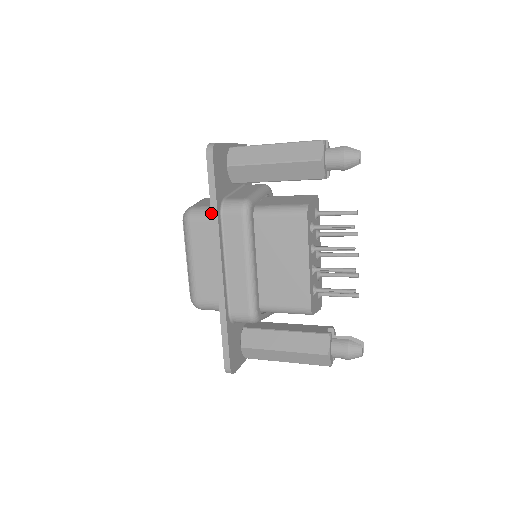
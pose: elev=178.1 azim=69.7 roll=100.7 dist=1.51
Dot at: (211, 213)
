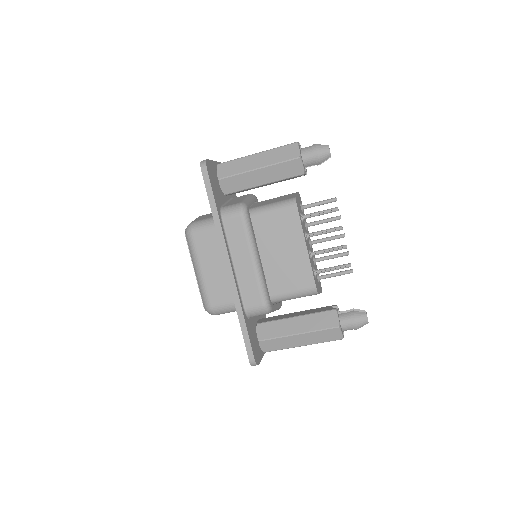
Dot at: occluded
